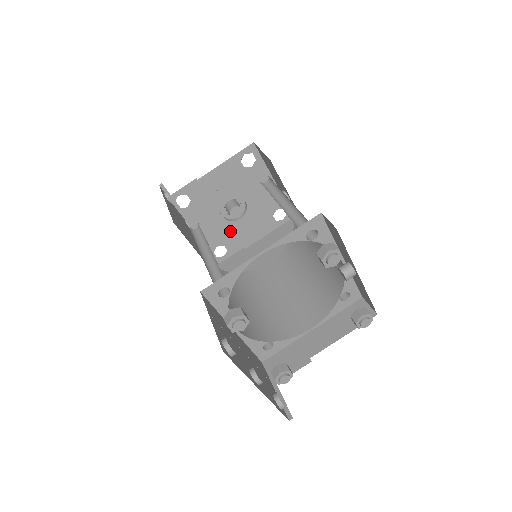
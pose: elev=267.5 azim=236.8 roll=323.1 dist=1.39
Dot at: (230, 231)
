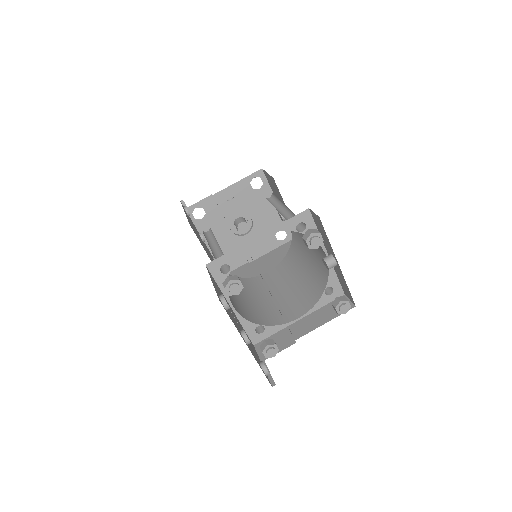
Dot at: (237, 245)
